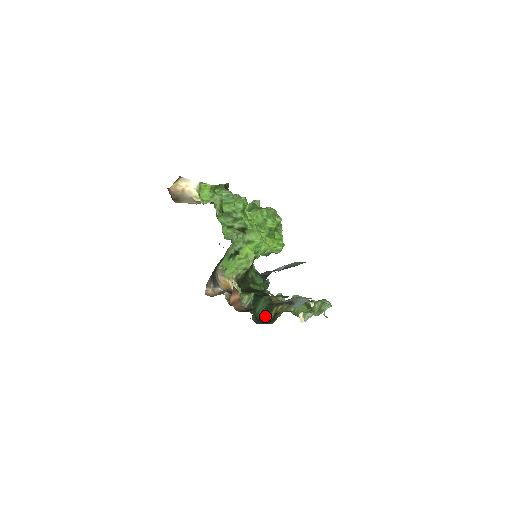
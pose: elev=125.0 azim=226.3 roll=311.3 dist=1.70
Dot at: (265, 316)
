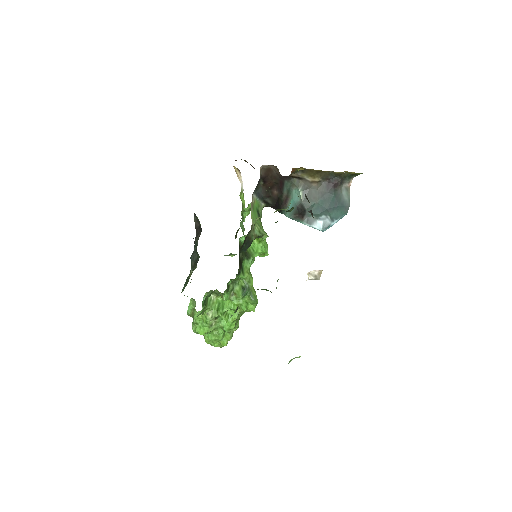
Dot at: occluded
